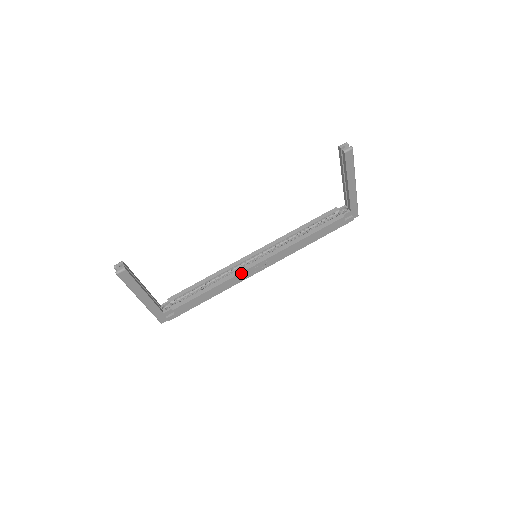
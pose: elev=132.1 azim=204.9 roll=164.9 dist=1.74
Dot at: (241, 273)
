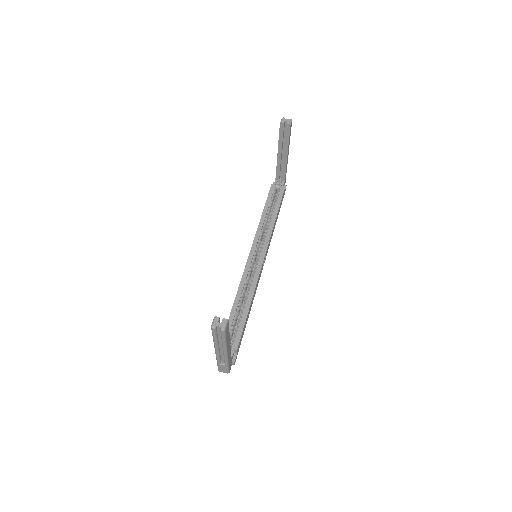
Dot at: (258, 277)
